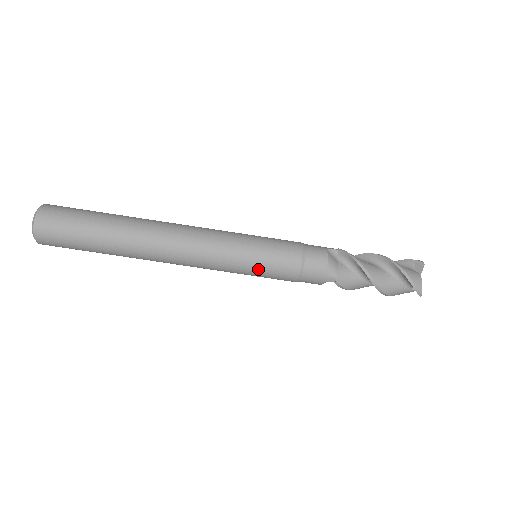
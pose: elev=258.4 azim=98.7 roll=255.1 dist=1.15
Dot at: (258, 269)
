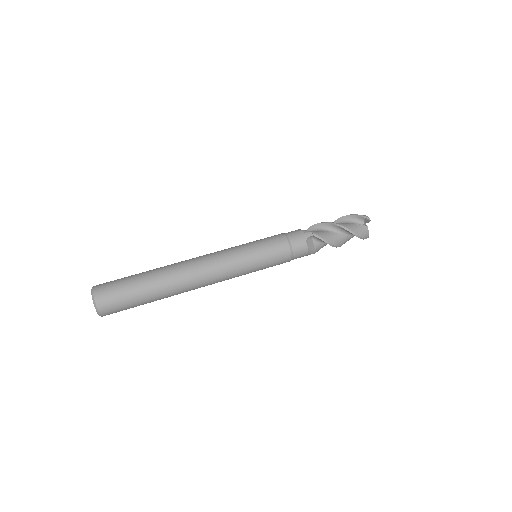
Dot at: (259, 248)
